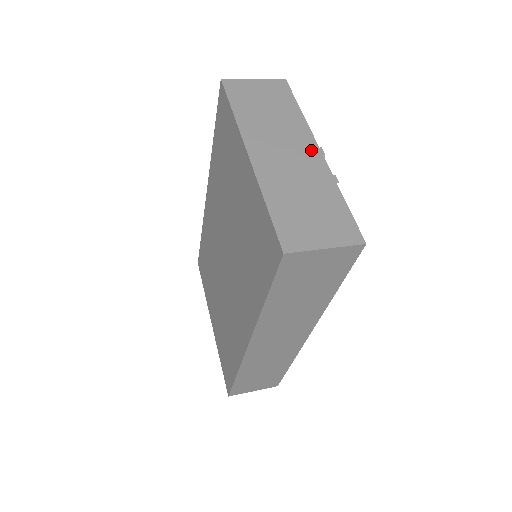
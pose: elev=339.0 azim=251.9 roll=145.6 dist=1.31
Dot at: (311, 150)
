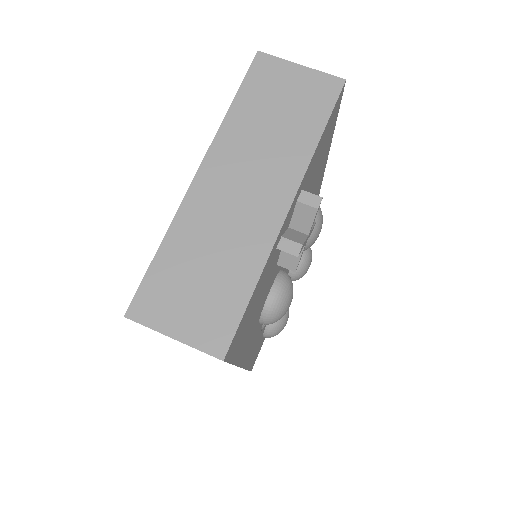
Dot at: (277, 203)
